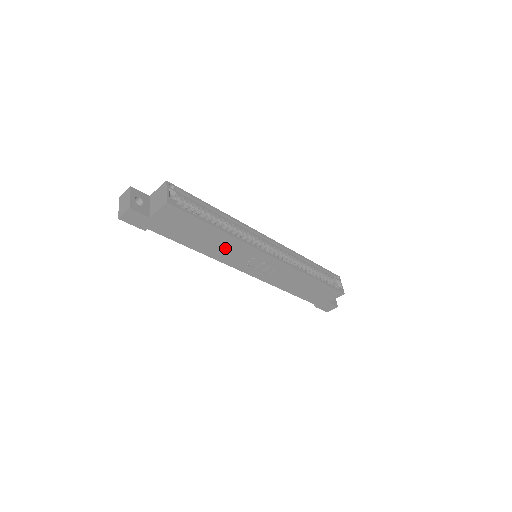
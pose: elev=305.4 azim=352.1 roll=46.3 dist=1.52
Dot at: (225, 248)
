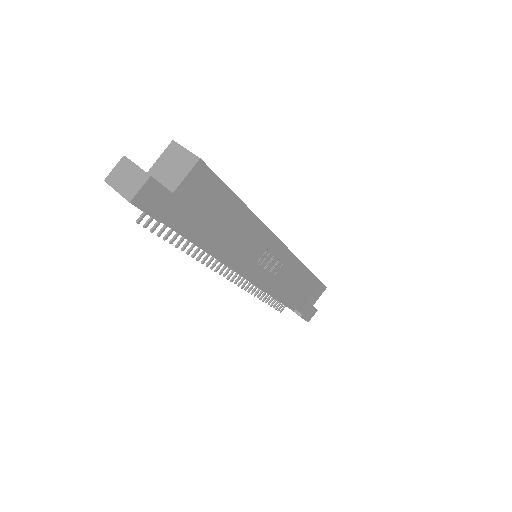
Dot at: (243, 239)
